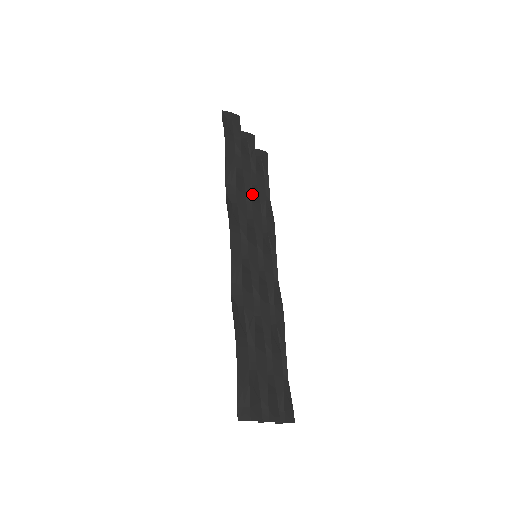
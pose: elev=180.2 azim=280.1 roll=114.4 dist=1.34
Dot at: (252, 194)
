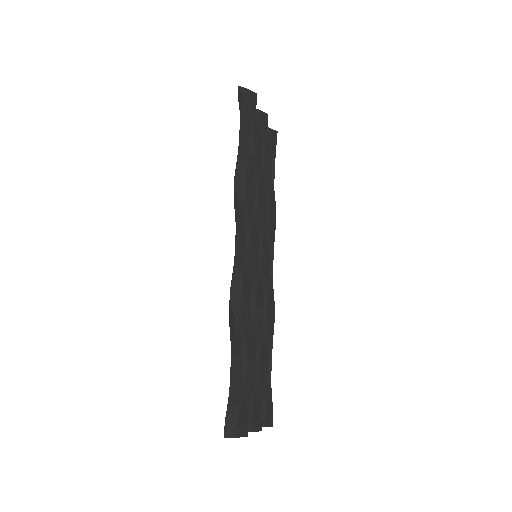
Dot at: occluded
